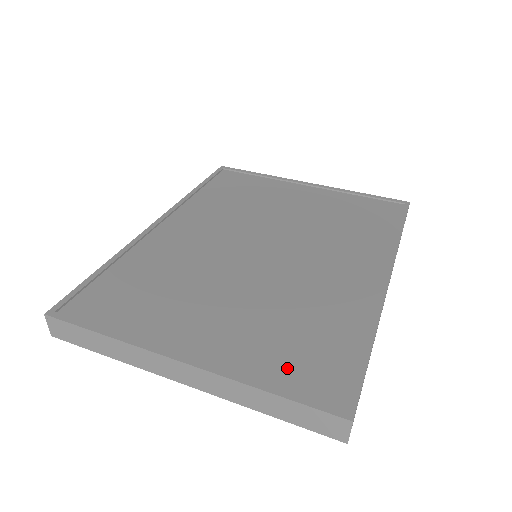
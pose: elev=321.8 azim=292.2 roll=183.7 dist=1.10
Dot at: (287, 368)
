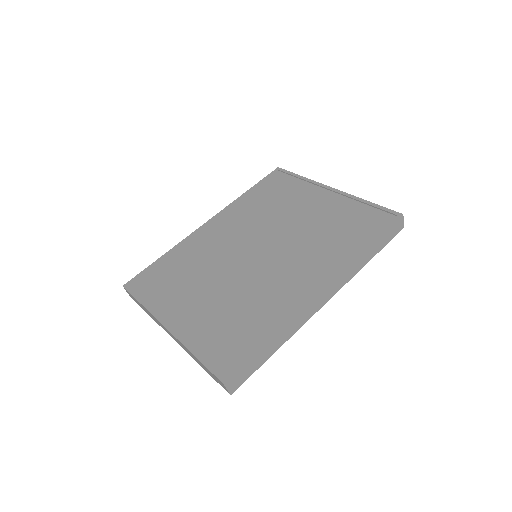
Dot at: (215, 344)
